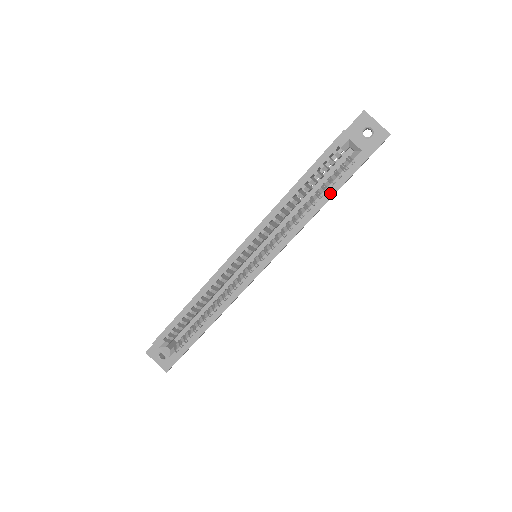
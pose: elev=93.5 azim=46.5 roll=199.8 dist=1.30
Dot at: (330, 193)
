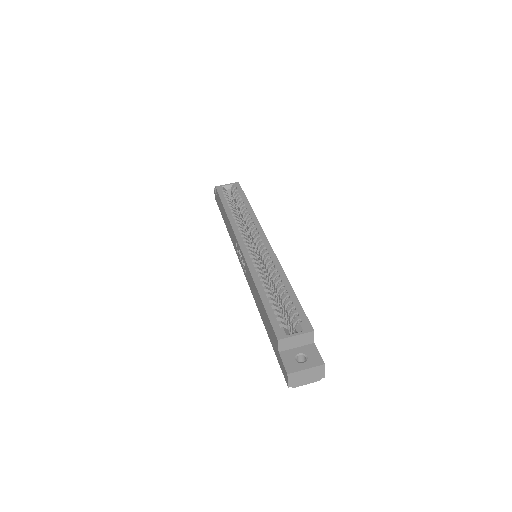
Dot at: (244, 199)
